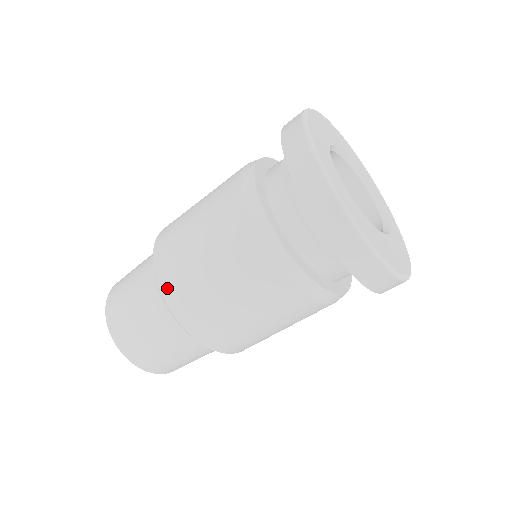
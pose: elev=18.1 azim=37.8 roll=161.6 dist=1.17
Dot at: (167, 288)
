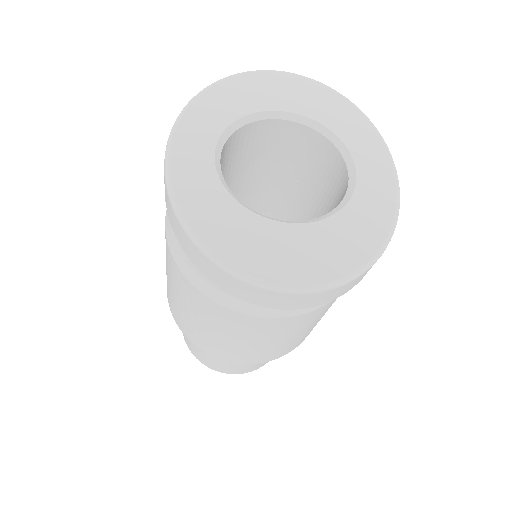
Dot at: (168, 300)
